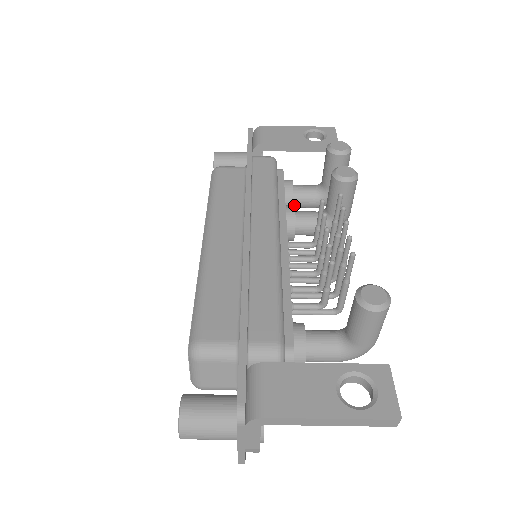
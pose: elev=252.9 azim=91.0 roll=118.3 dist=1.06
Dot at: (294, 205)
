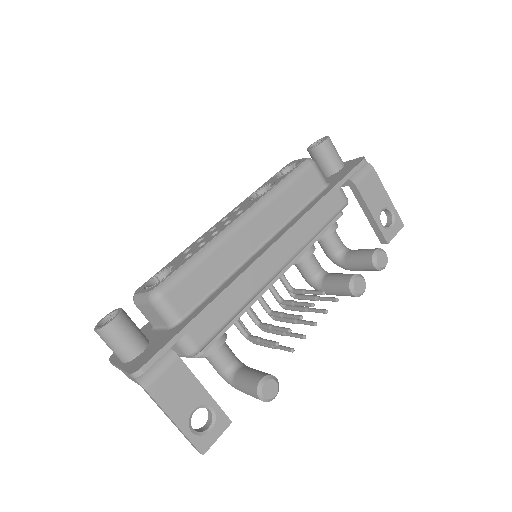
Dot at: occluded
